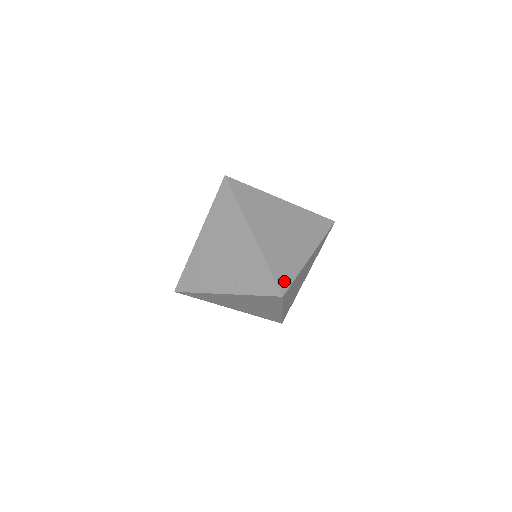
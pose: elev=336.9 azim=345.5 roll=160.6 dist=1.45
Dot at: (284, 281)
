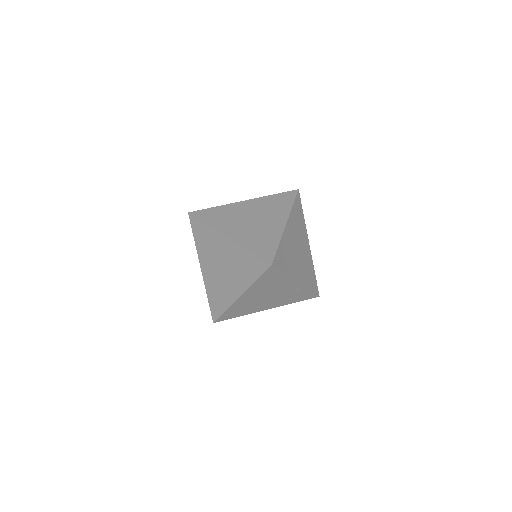
Dot at: (278, 263)
